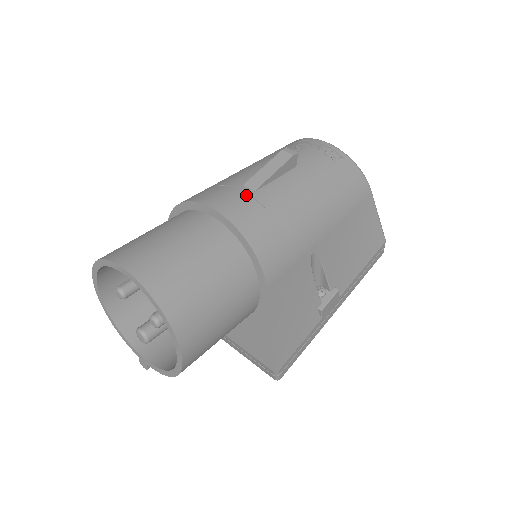
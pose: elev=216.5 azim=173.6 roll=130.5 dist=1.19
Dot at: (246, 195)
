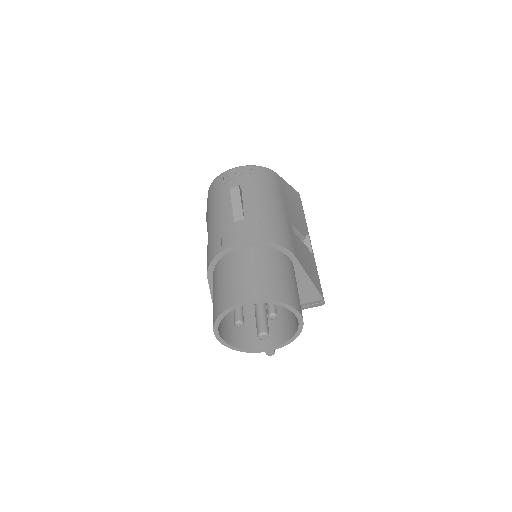
Dot at: (243, 224)
